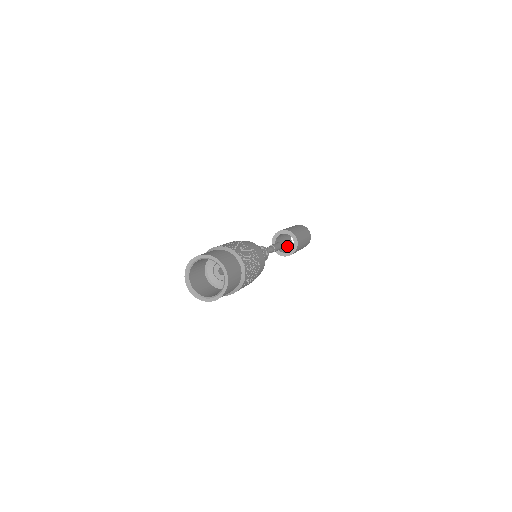
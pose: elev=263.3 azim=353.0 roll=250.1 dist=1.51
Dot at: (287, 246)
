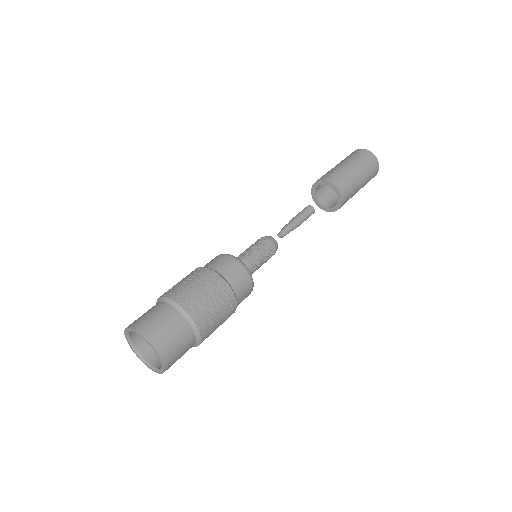
Dot at: occluded
